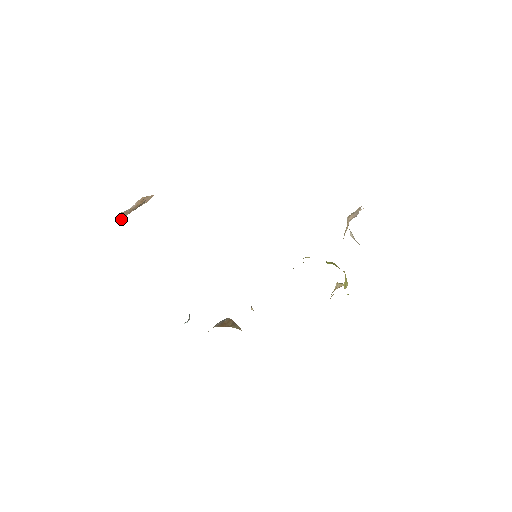
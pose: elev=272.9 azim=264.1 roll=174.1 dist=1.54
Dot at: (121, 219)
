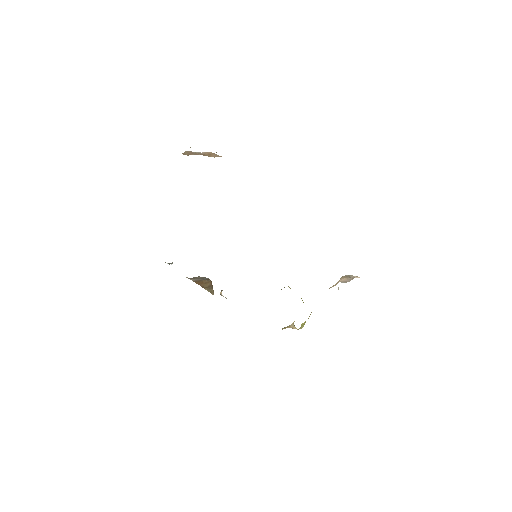
Dot at: (186, 154)
